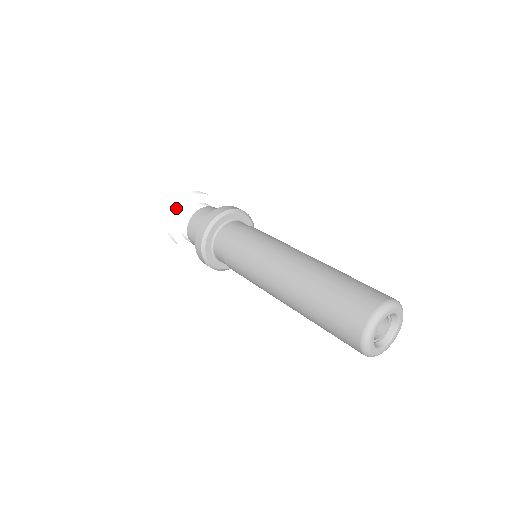
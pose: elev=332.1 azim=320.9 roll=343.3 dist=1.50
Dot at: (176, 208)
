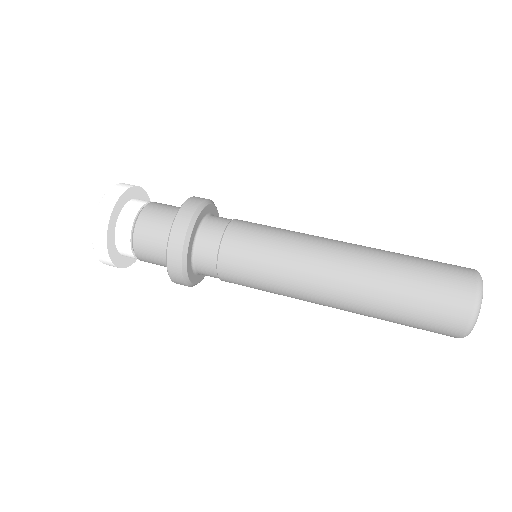
Dot at: (105, 254)
